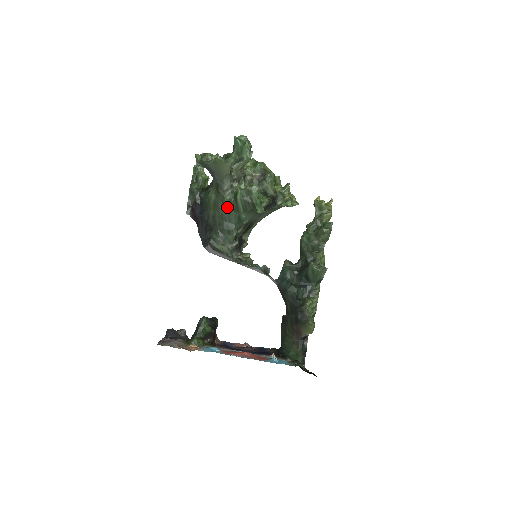
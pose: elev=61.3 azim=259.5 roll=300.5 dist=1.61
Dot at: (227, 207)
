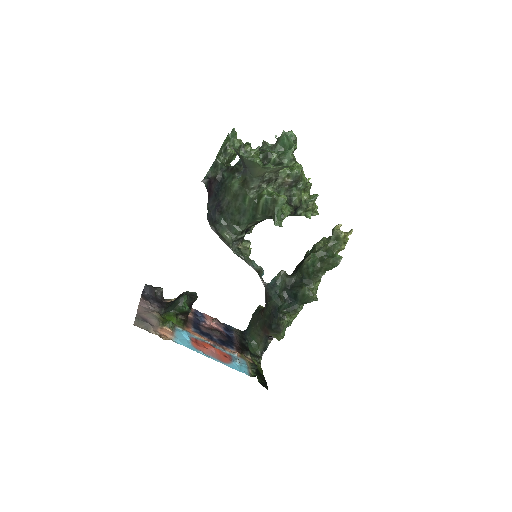
Dot at: (246, 203)
